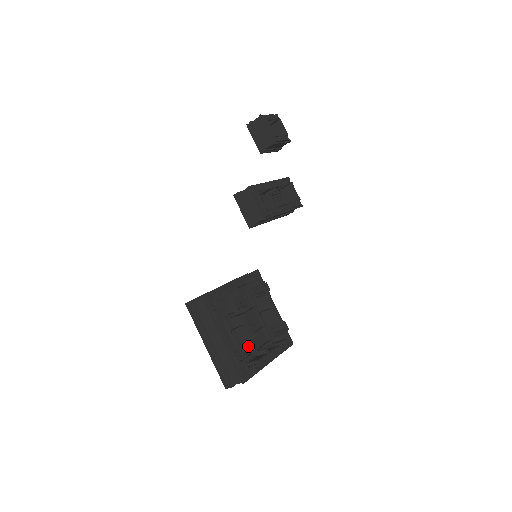
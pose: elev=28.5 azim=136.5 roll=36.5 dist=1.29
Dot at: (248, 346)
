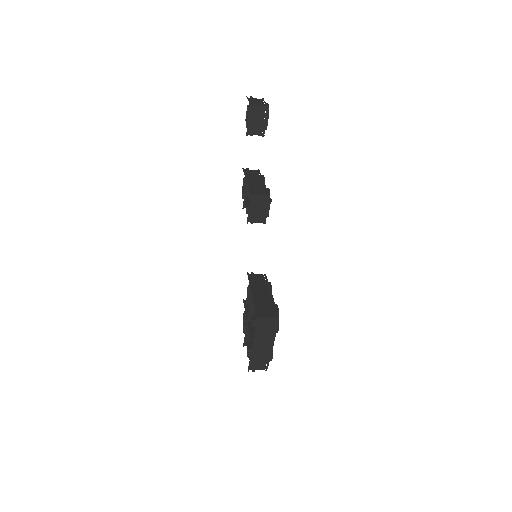
Dot at: occluded
